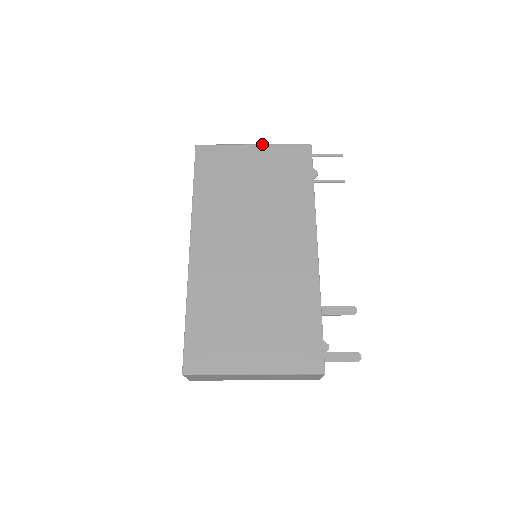
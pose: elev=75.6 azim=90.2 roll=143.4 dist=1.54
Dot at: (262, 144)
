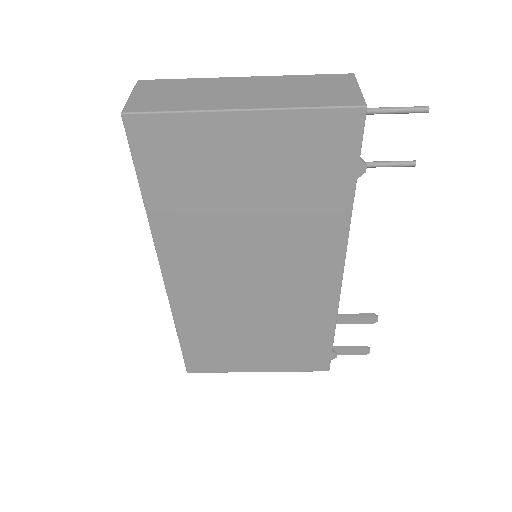
Dot at: (261, 109)
